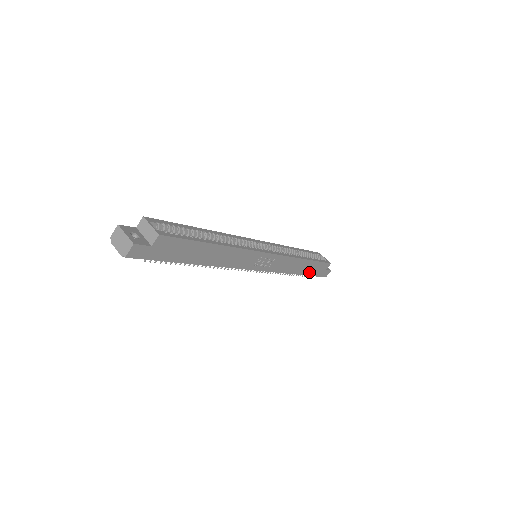
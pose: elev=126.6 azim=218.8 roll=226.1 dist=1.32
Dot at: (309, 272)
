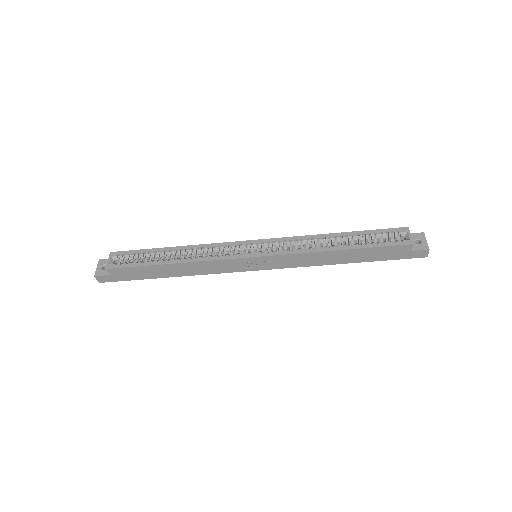
Dot at: (370, 258)
